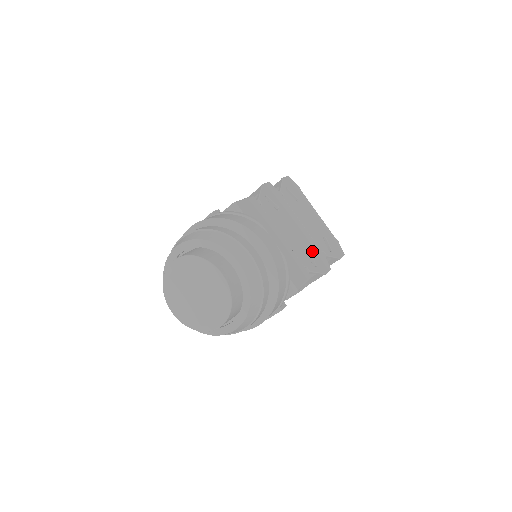
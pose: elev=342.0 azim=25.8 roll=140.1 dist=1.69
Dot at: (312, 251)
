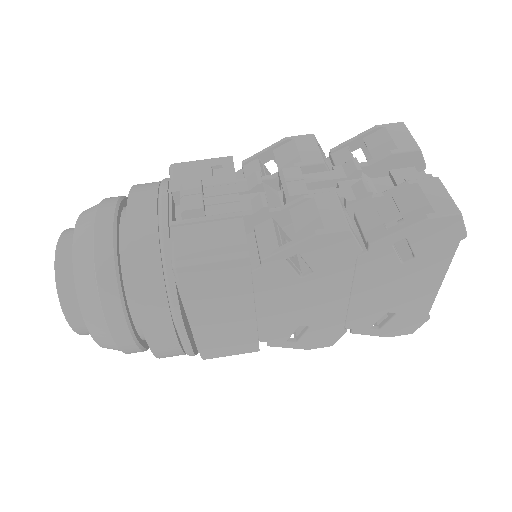
Dot at: (316, 328)
